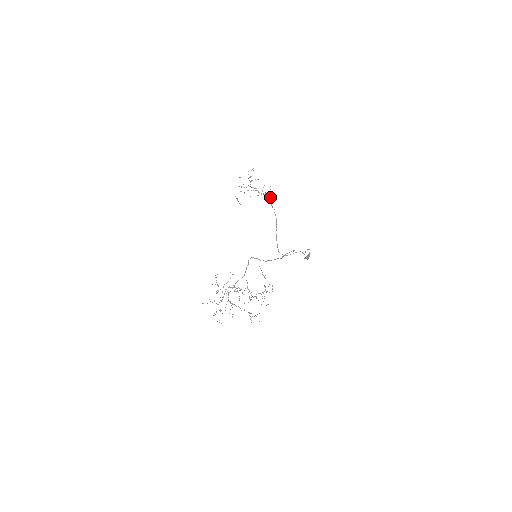
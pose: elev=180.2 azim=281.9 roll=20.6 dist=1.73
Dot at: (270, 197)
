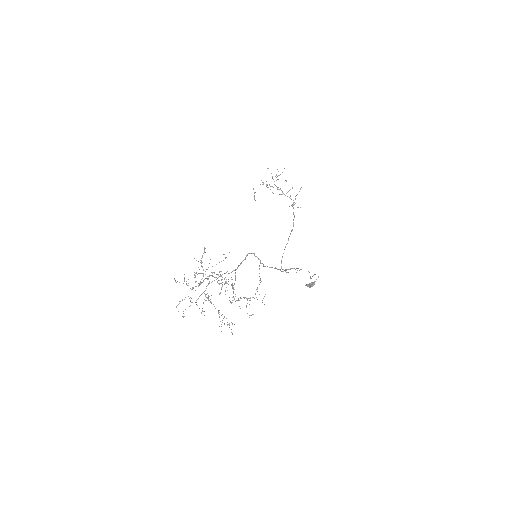
Dot at: (294, 202)
